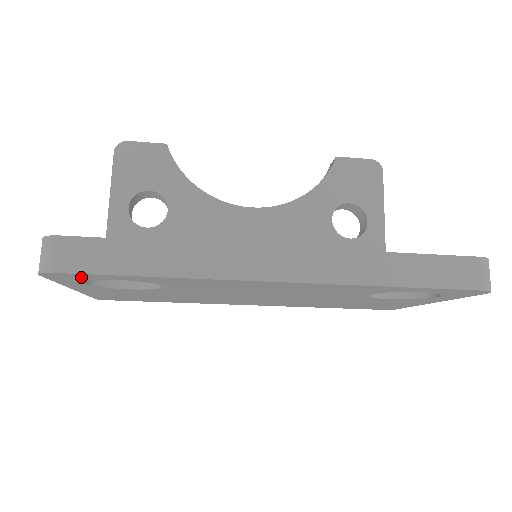
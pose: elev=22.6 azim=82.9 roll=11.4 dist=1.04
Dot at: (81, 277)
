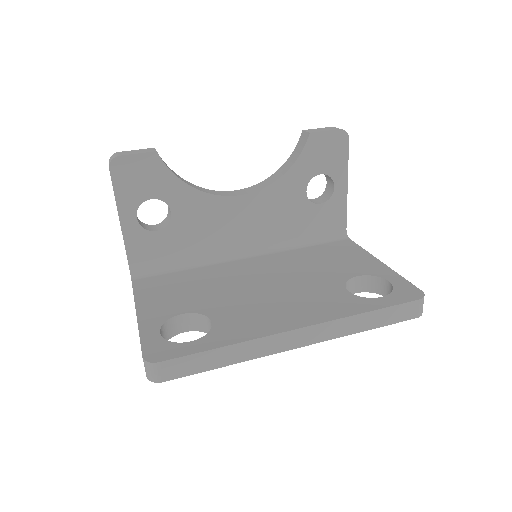
Dot at: occluded
